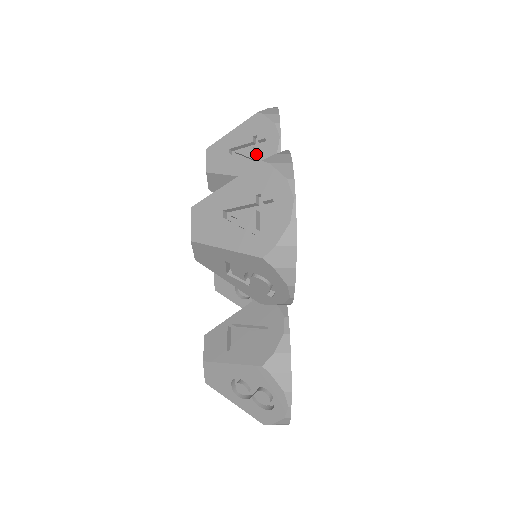
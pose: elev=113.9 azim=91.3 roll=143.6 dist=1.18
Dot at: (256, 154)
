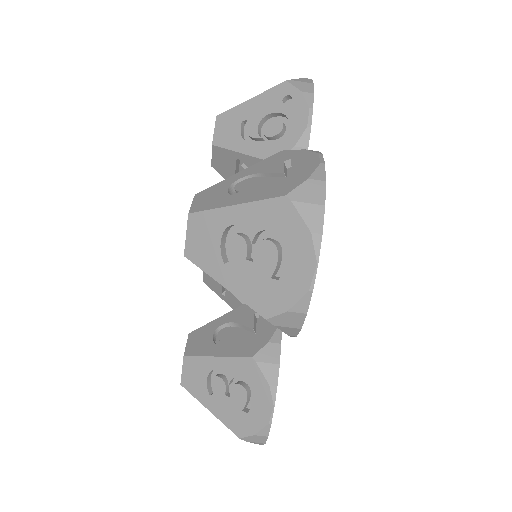
Dot at: occluded
